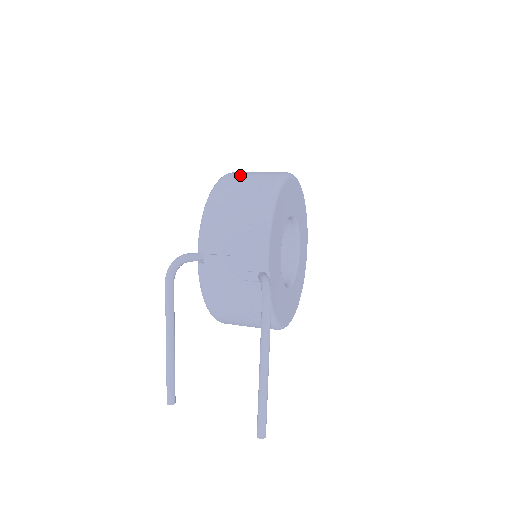
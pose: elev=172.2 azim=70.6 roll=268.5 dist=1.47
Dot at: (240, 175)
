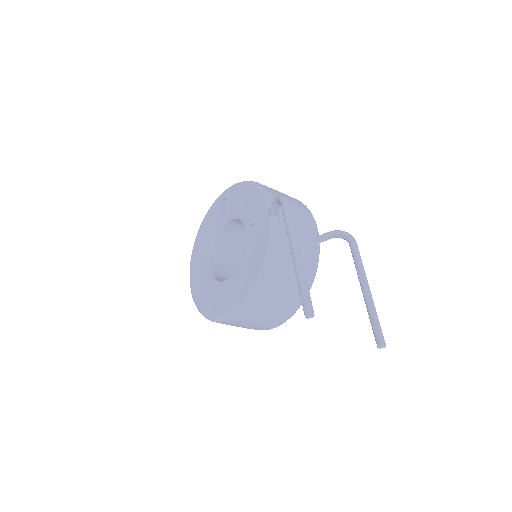
Dot at: occluded
